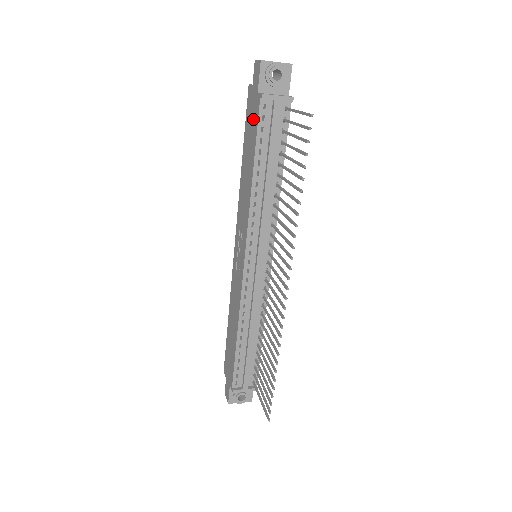
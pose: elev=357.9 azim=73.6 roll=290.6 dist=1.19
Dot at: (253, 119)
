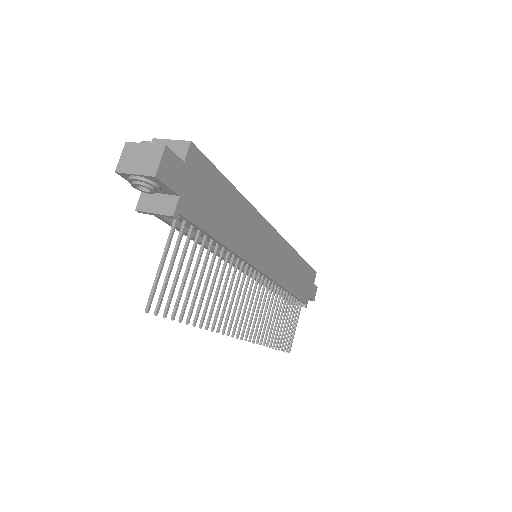
Dot at: occluded
